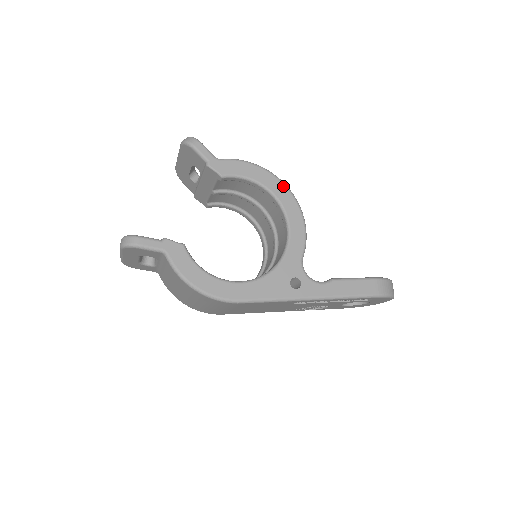
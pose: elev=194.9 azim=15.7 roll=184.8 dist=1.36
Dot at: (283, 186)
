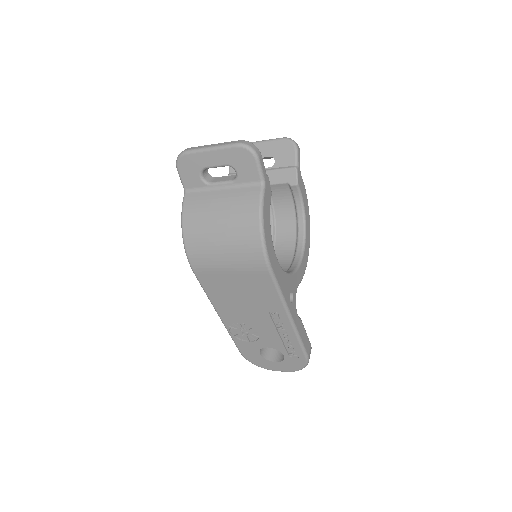
Dot at: occluded
